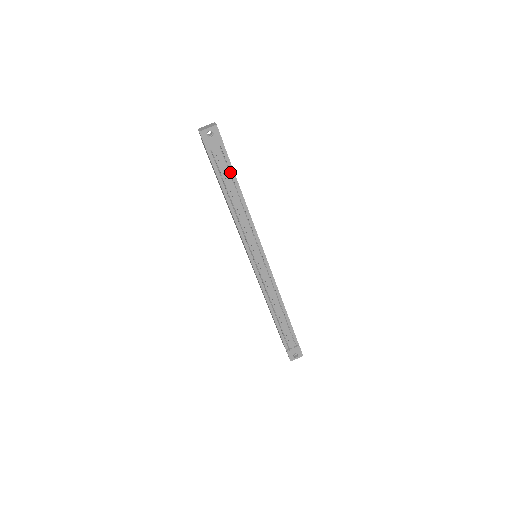
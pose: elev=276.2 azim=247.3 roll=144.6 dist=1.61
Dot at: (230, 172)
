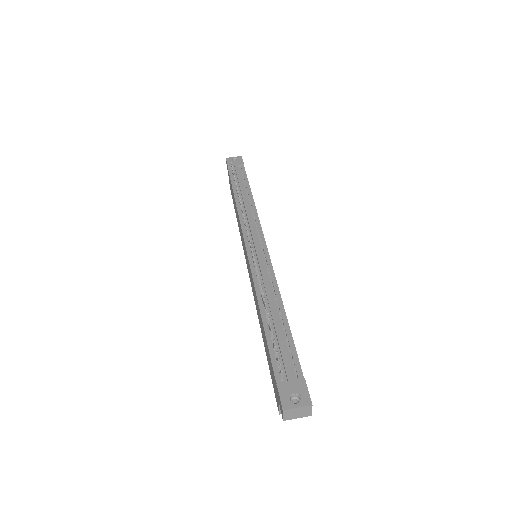
Dot at: (244, 181)
